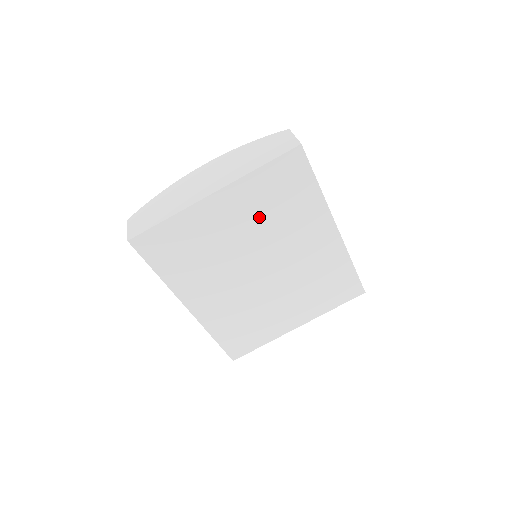
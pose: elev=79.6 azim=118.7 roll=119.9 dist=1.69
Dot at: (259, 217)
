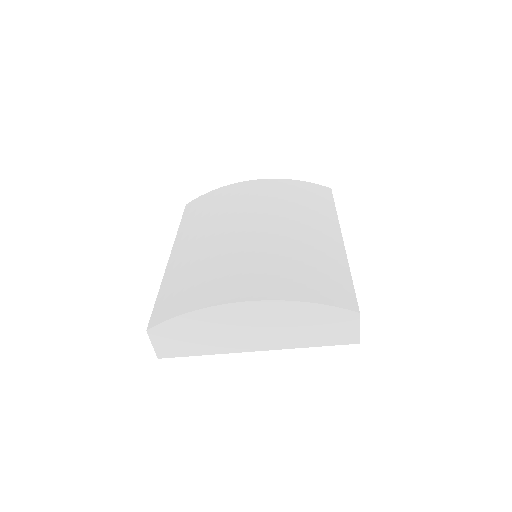
Dot at: occluded
